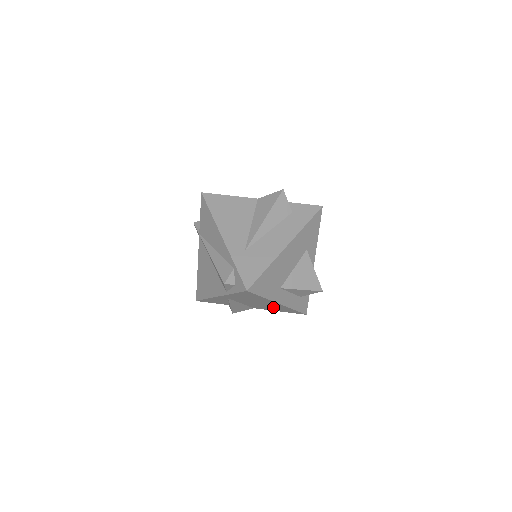
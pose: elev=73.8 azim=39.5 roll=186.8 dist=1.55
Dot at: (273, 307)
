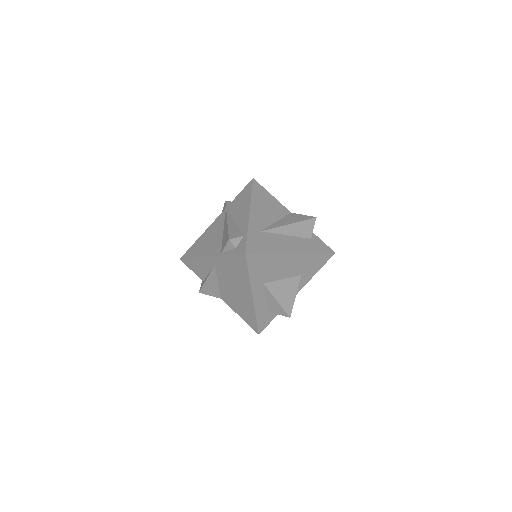
Dot at: (241, 303)
